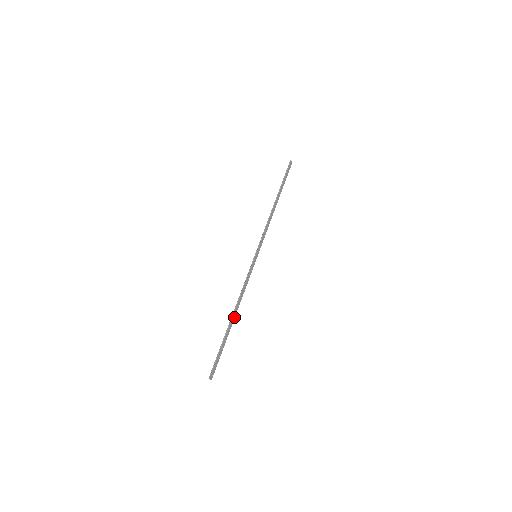
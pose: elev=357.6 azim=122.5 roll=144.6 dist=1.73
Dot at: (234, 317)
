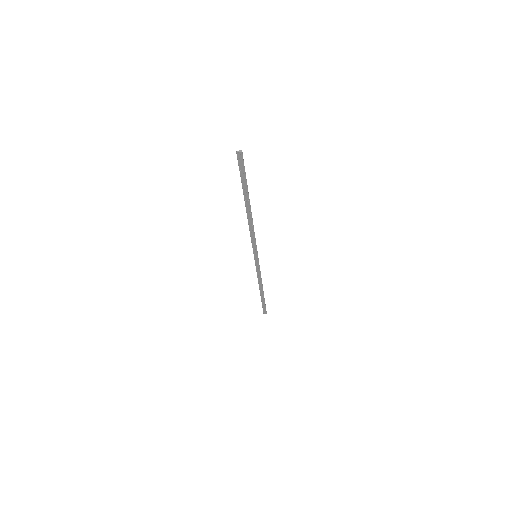
Dot at: (262, 290)
